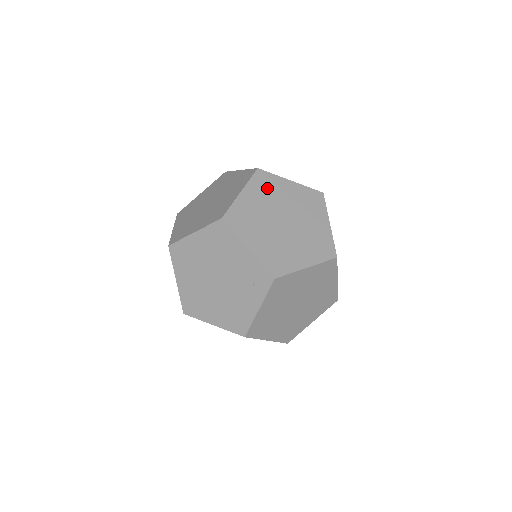
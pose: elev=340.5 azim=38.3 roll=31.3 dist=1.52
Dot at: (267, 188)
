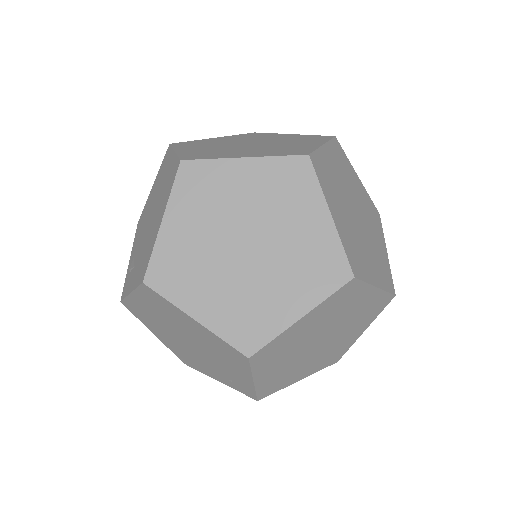
Dot at: (340, 305)
